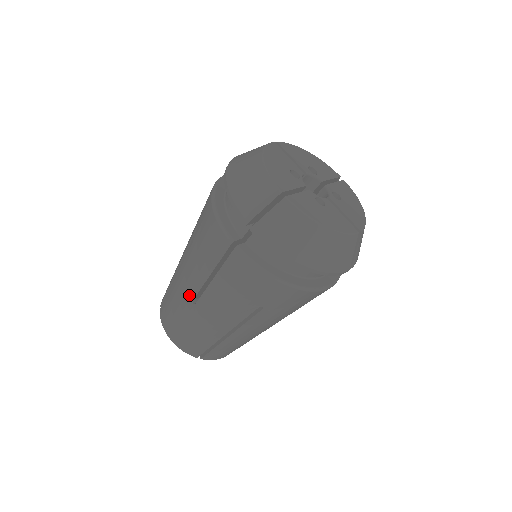
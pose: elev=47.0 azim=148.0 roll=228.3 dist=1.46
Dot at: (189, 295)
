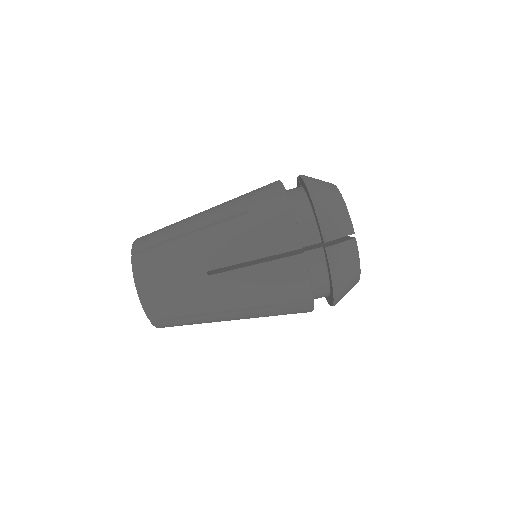
Dot at: (207, 264)
